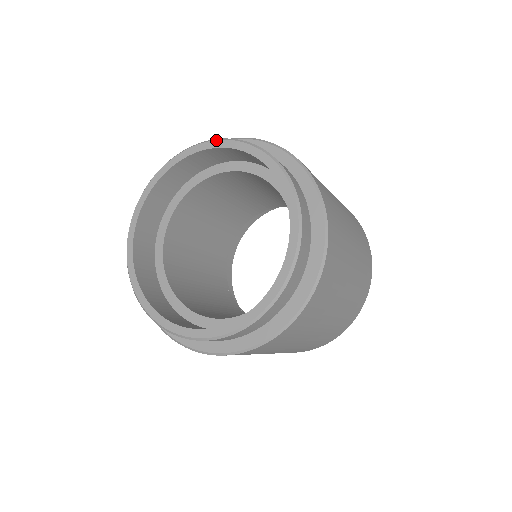
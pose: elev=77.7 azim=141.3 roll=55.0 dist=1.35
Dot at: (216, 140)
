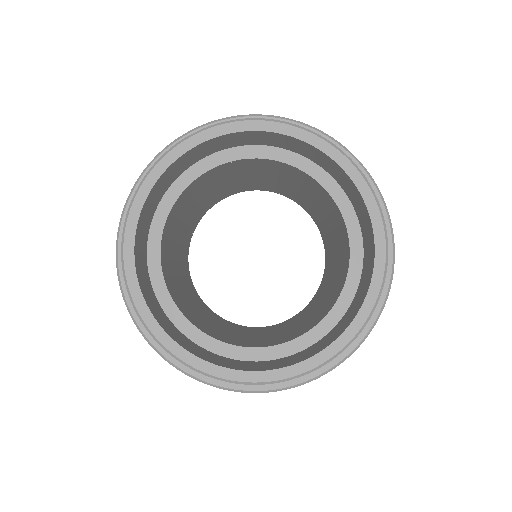
Dot at: (335, 147)
